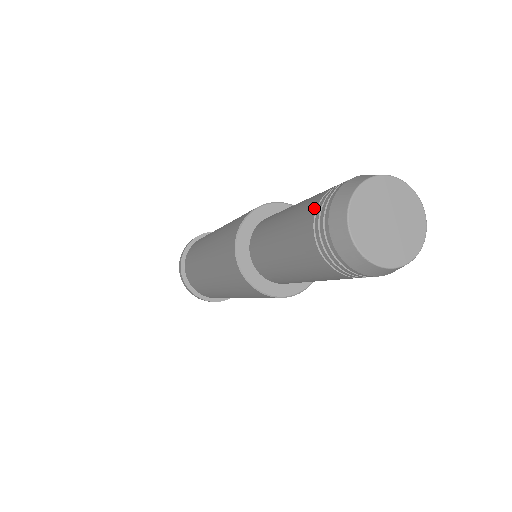
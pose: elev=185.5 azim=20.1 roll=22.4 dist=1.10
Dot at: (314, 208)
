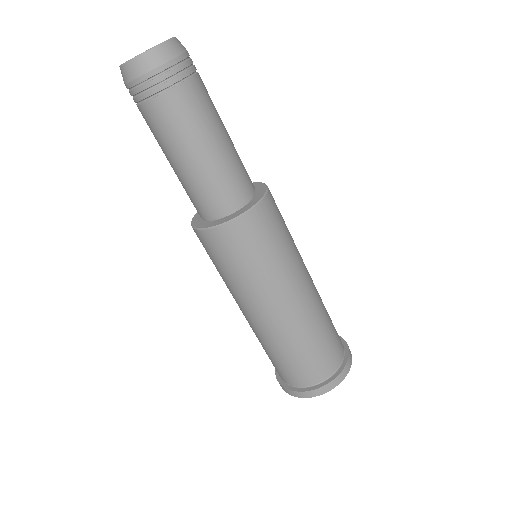
Dot at: occluded
